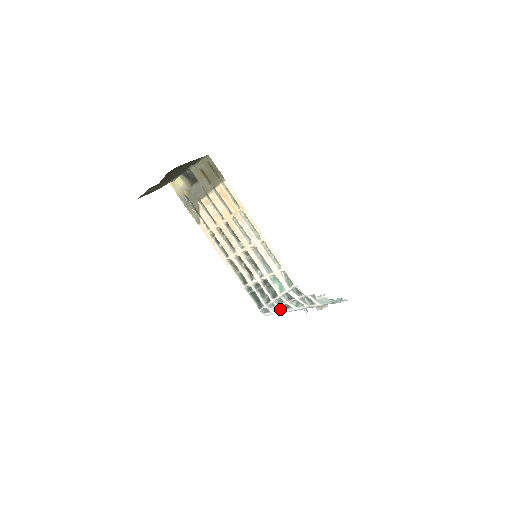
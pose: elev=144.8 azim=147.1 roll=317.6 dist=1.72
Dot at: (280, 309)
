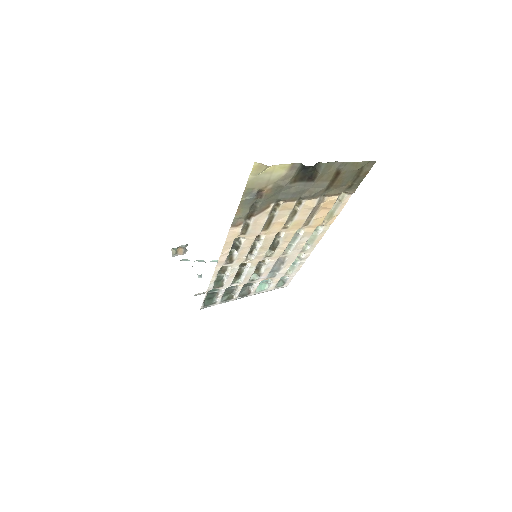
Dot at: occluded
